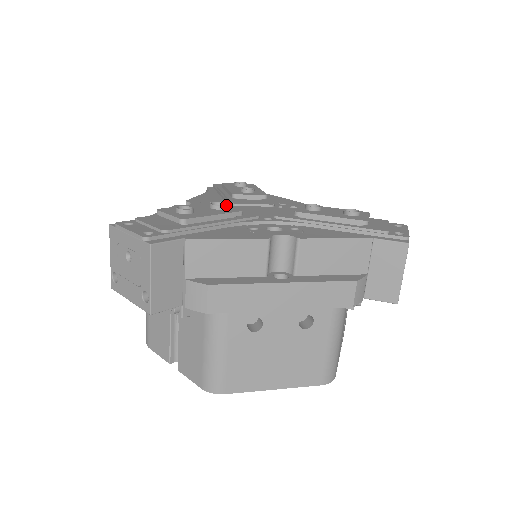
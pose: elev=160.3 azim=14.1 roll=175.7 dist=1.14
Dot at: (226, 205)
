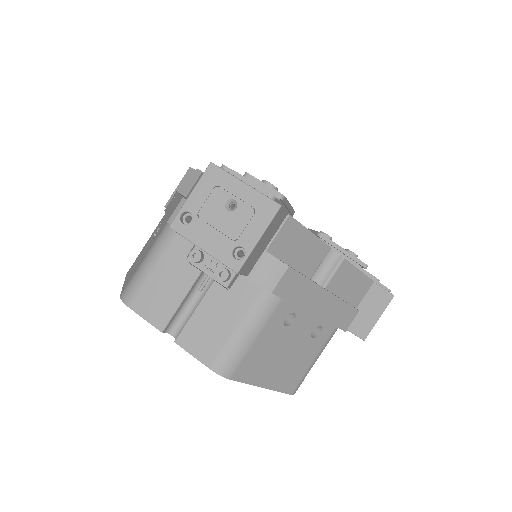
Dot at: occluded
